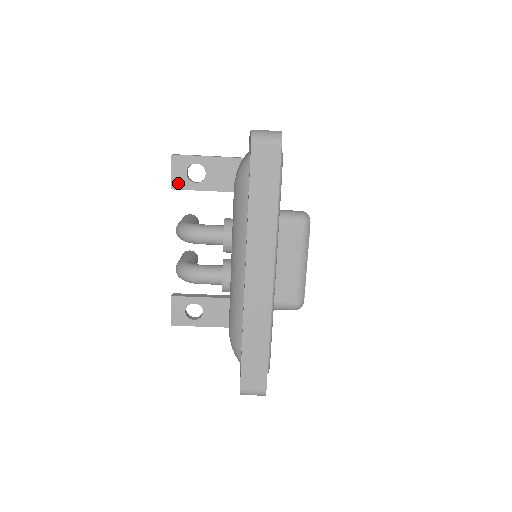
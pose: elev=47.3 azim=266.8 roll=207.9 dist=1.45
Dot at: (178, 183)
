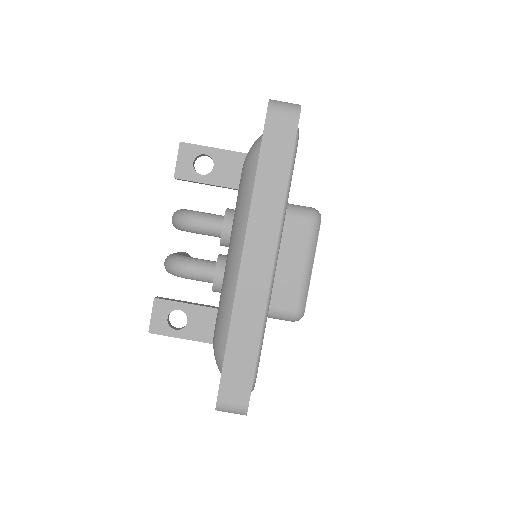
Dot at: (182, 172)
